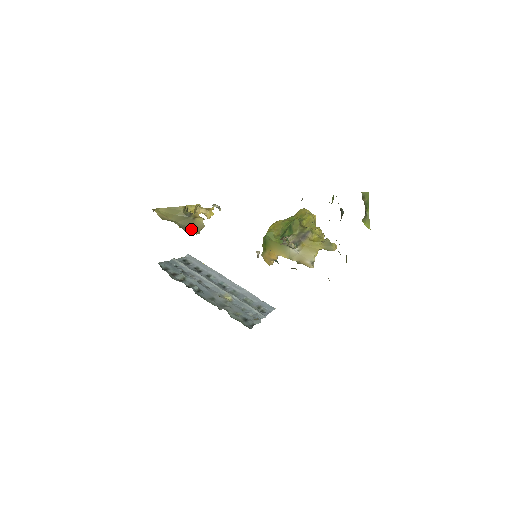
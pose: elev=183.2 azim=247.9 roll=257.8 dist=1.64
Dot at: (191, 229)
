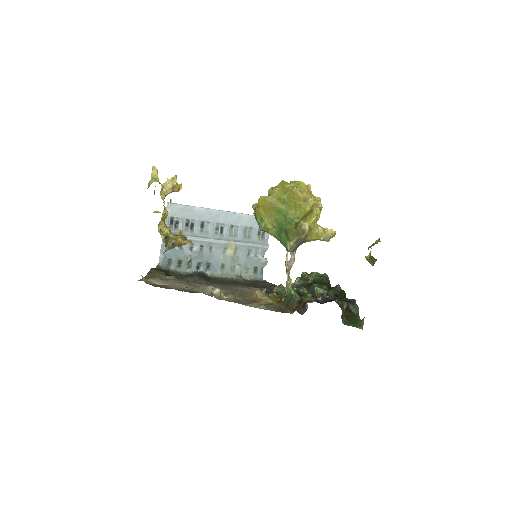
Dot at: occluded
